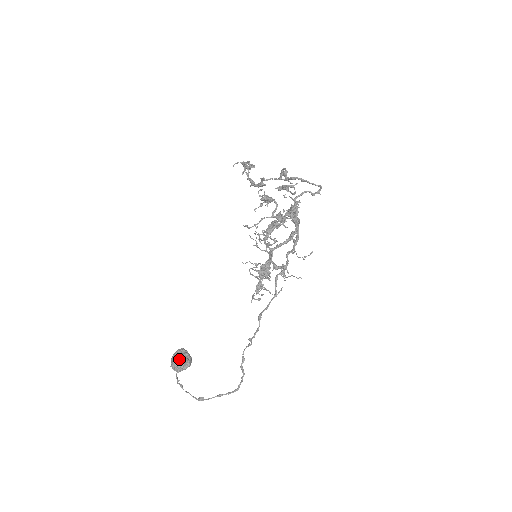
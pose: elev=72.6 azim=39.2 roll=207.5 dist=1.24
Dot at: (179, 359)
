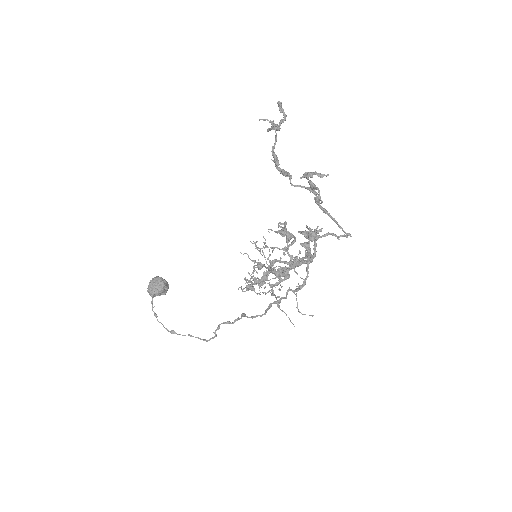
Dot at: (156, 291)
